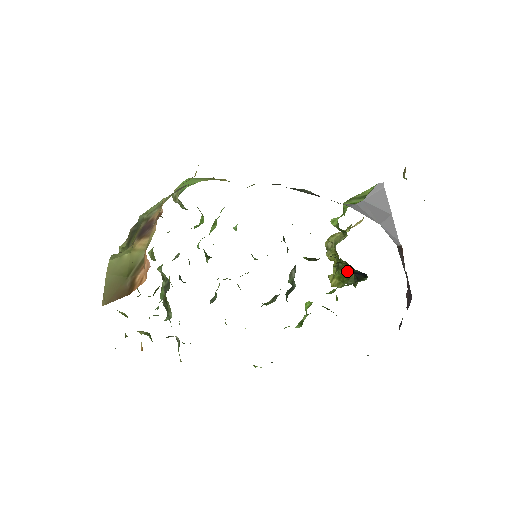
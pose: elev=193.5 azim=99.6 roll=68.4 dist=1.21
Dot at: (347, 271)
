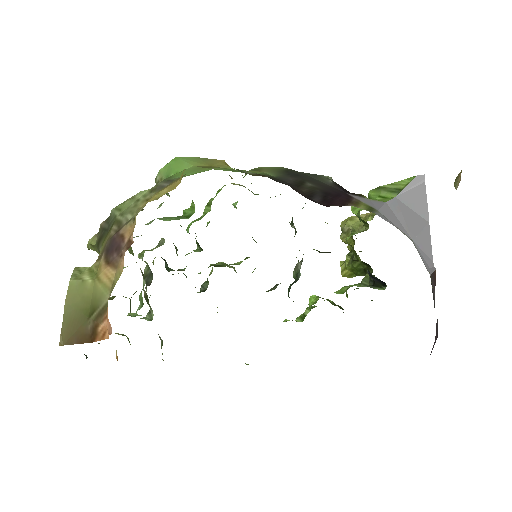
Dot at: (363, 267)
